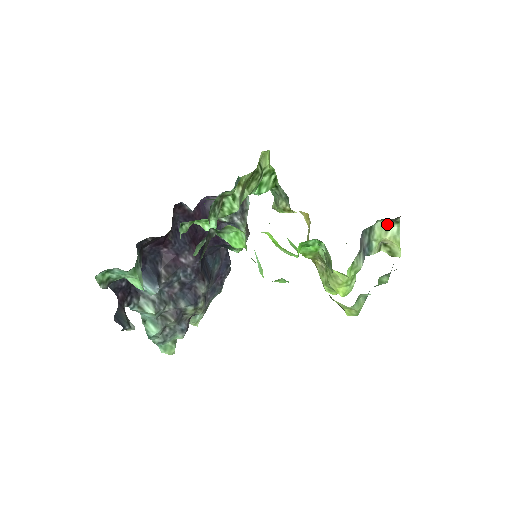
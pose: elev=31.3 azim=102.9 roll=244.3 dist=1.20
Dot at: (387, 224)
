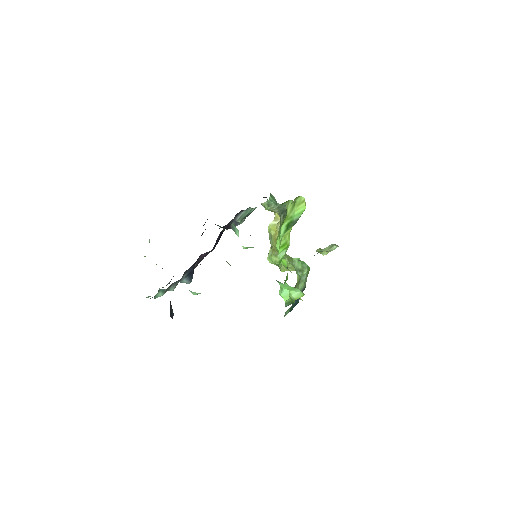
Dot at: (333, 245)
